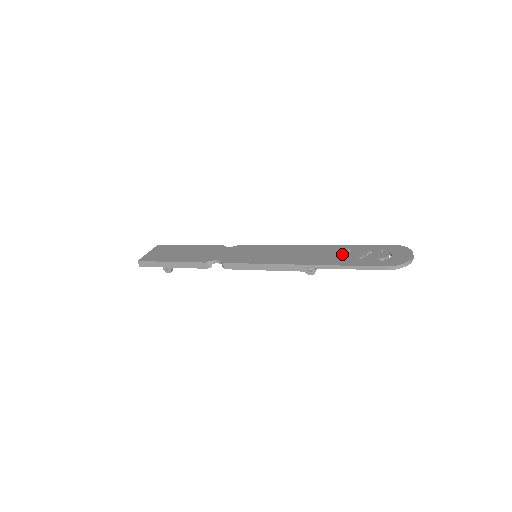
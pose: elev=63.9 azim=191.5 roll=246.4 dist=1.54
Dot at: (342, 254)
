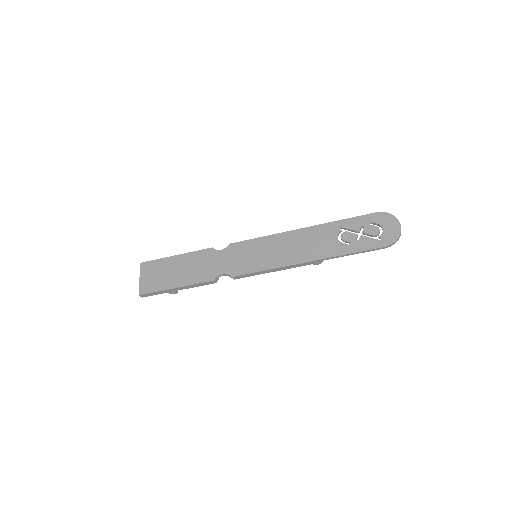
Dot at: (337, 236)
